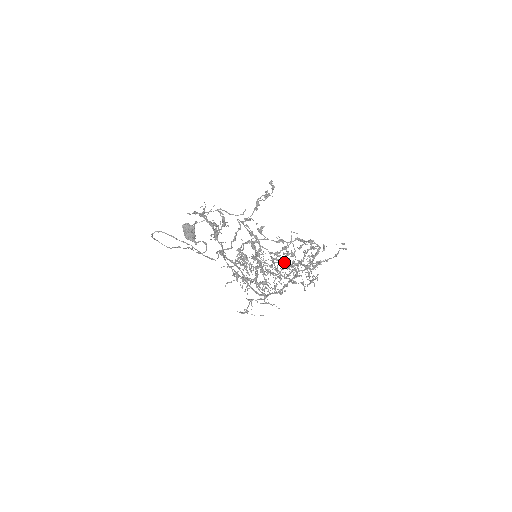
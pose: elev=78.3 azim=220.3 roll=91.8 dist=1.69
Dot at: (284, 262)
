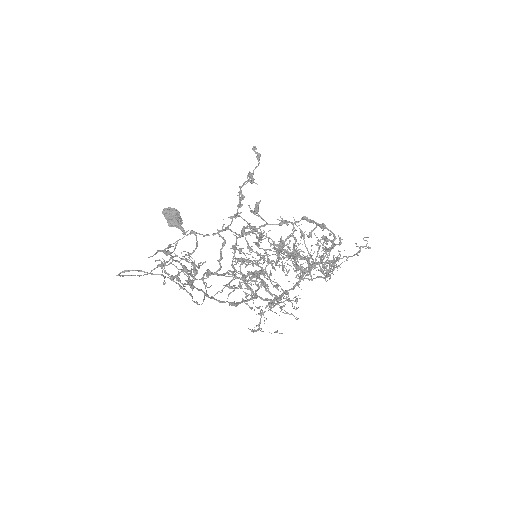
Dot at: occluded
